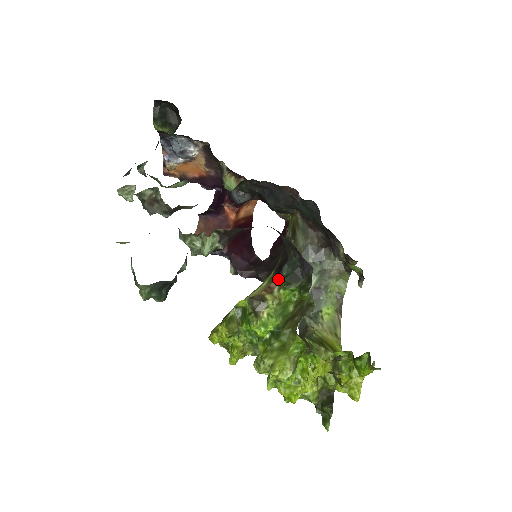
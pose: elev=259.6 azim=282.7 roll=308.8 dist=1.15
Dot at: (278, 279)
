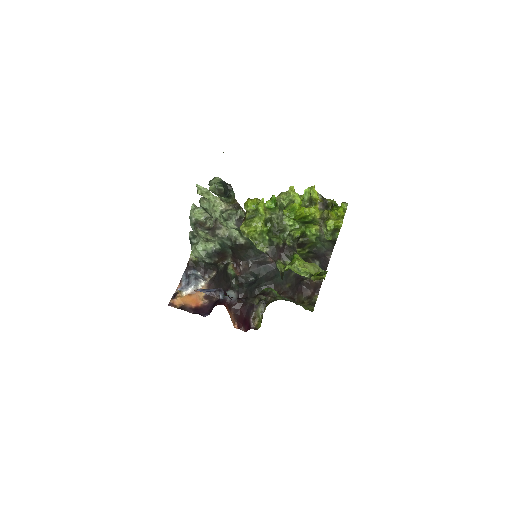
Dot at: occluded
